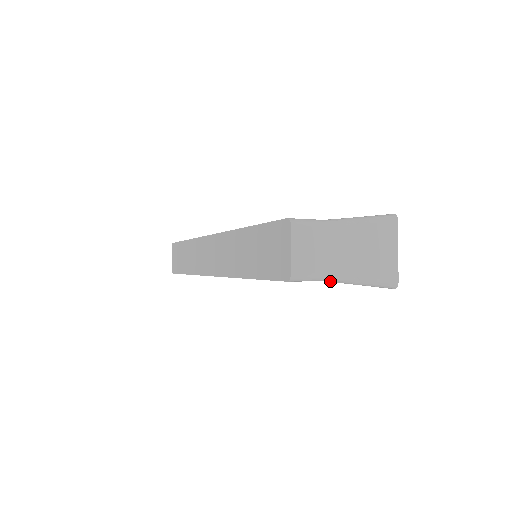
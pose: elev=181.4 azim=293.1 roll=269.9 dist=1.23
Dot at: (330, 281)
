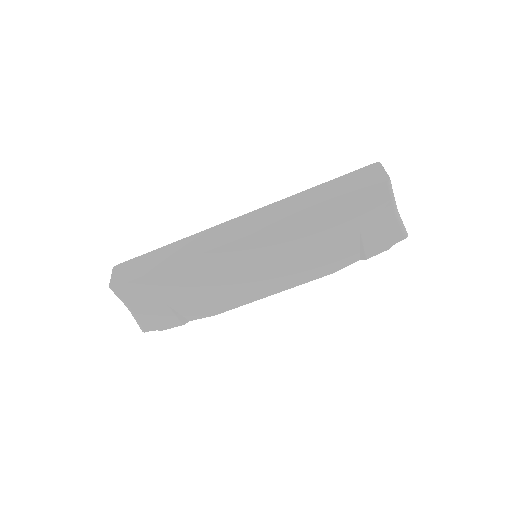
Dot at: (393, 204)
